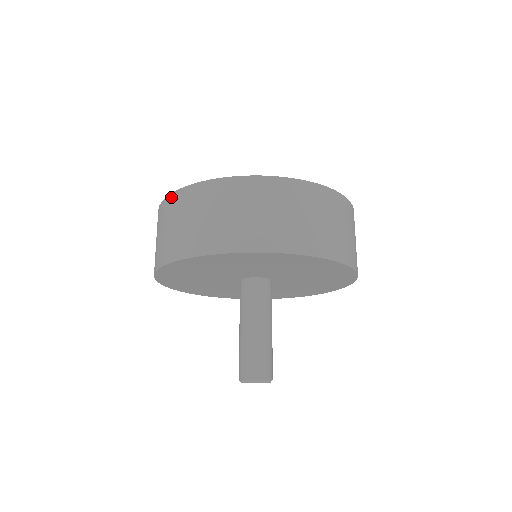
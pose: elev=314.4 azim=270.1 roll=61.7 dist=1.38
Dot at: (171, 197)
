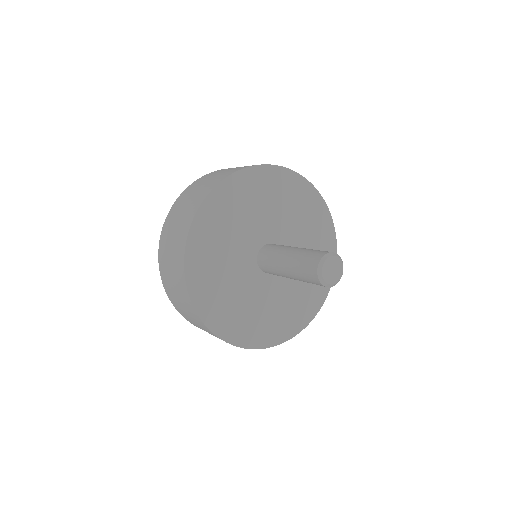
Dot at: (170, 212)
